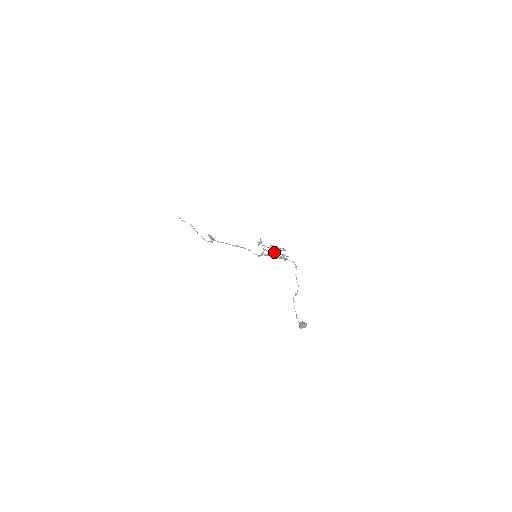
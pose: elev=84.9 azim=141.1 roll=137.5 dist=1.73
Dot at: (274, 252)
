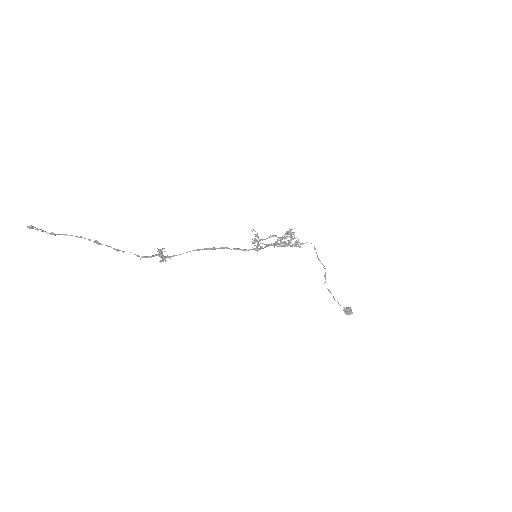
Dot at: occluded
